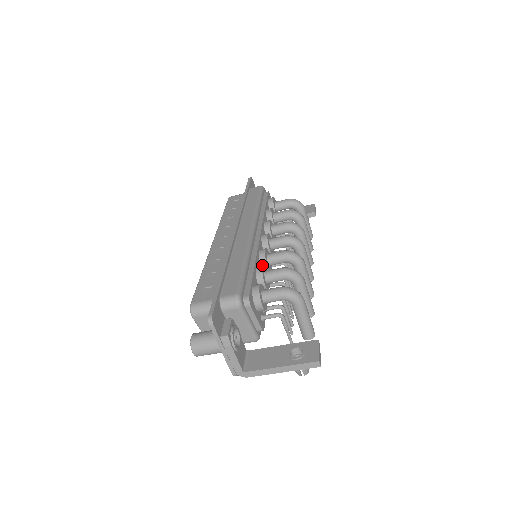
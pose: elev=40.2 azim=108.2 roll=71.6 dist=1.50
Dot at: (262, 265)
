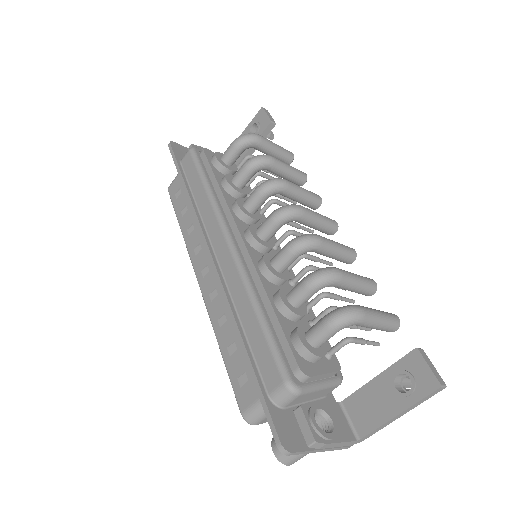
Dot at: (278, 294)
